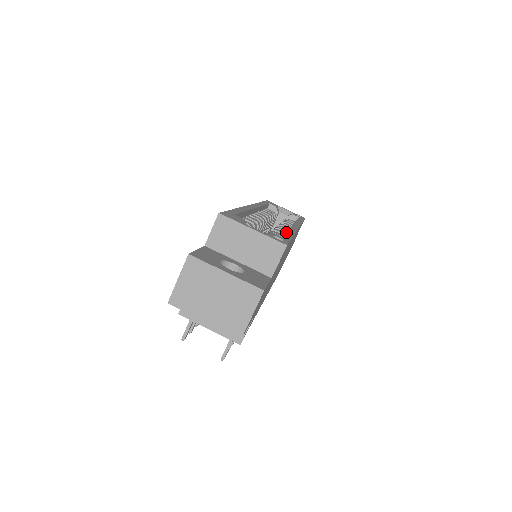
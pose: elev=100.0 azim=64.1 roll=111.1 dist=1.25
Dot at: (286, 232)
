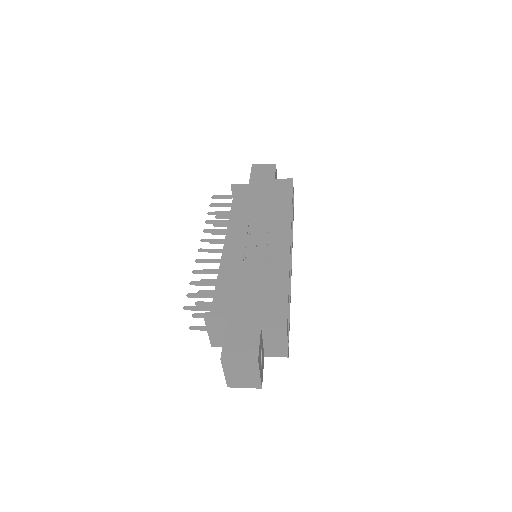
Dot at: occluded
